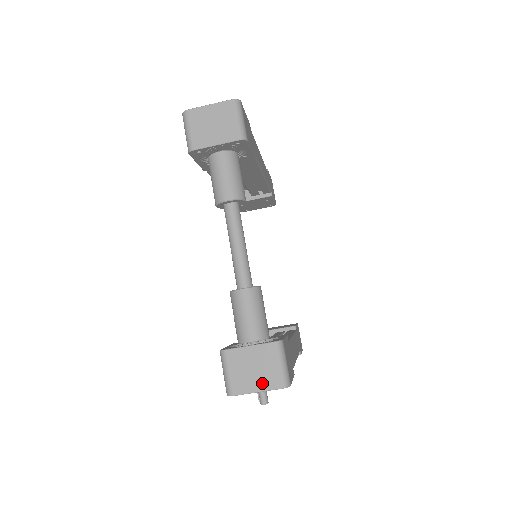
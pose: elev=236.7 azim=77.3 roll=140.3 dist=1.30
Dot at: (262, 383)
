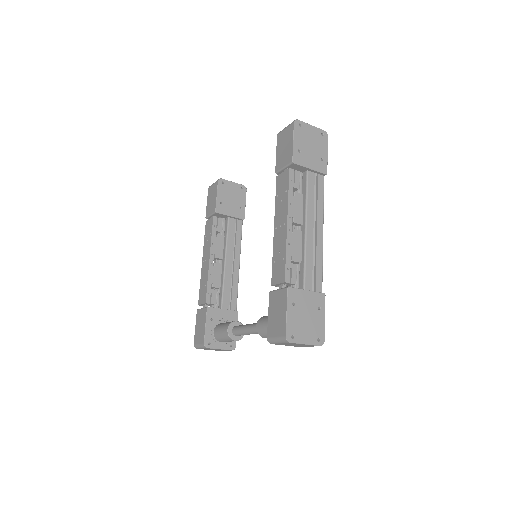
Dot at: occluded
